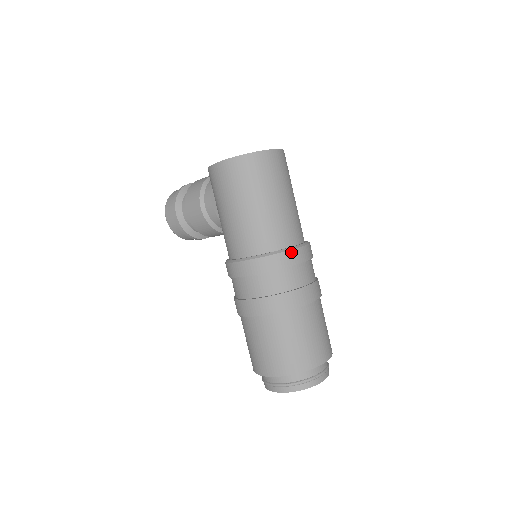
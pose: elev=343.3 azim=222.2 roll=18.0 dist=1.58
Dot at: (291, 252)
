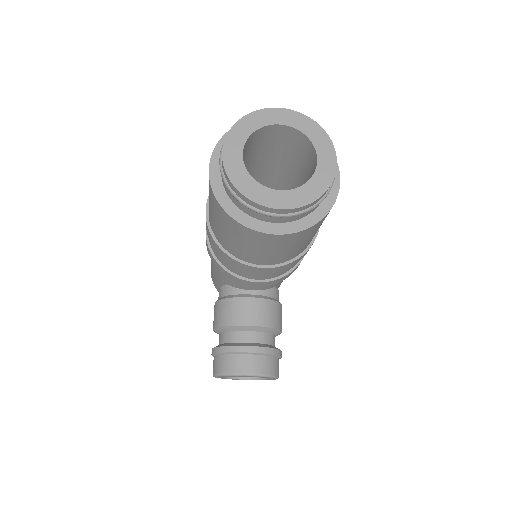
Dot at: occluded
